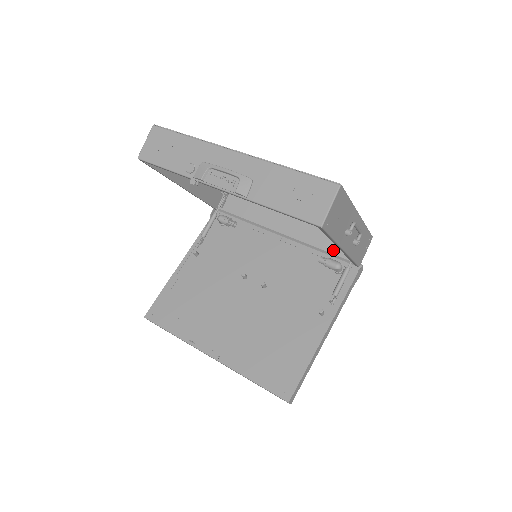
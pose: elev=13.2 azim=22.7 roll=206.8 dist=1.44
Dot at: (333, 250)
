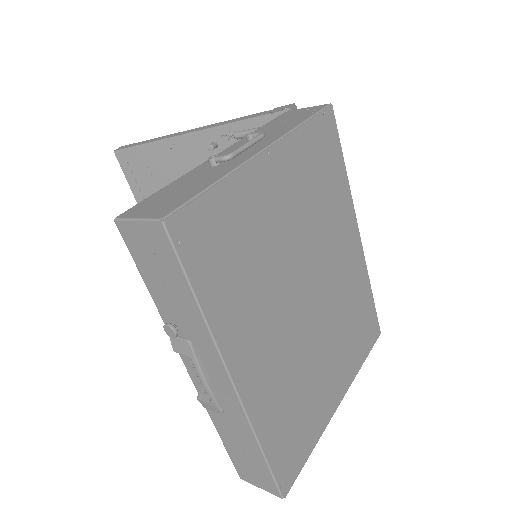
Dot at: occluded
